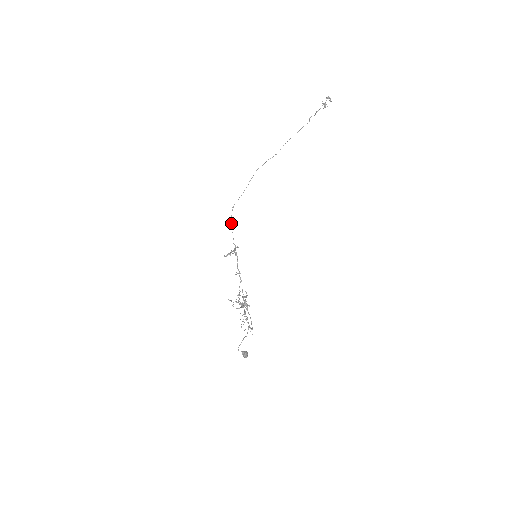
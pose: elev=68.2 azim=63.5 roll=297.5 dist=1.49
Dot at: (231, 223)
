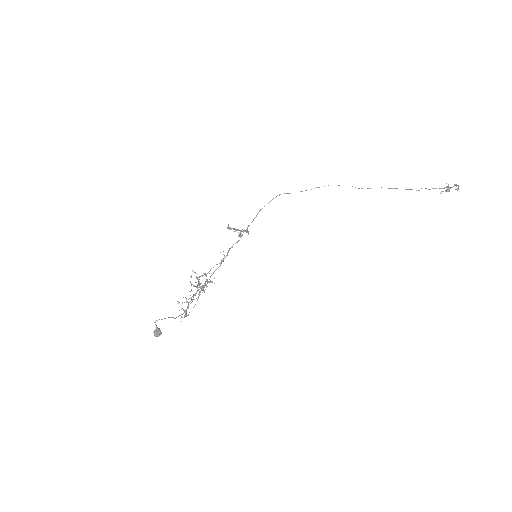
Dot at: occluded
